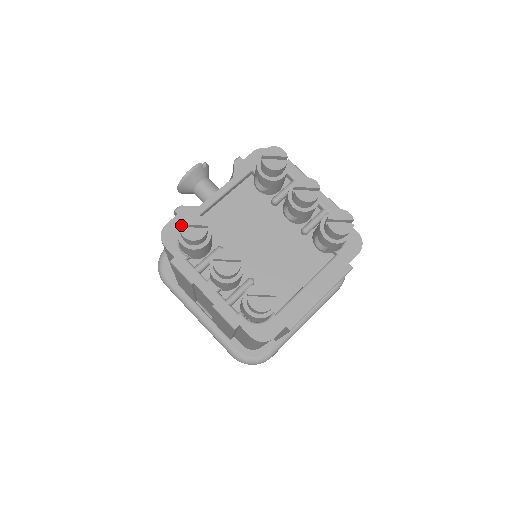
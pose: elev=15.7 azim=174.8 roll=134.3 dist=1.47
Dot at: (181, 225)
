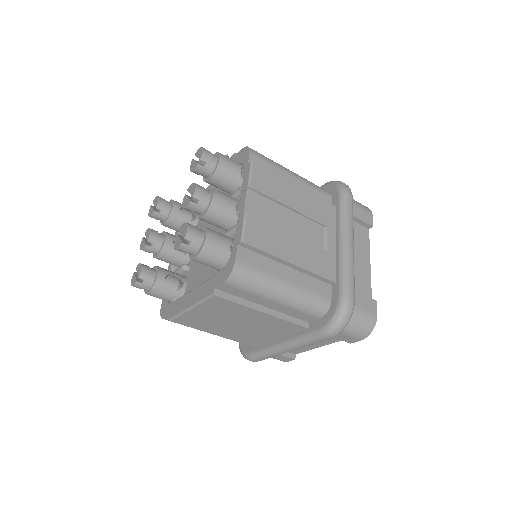
Dot at: occluded
